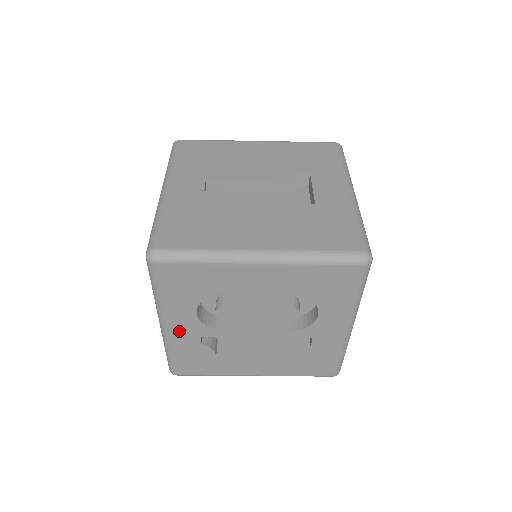
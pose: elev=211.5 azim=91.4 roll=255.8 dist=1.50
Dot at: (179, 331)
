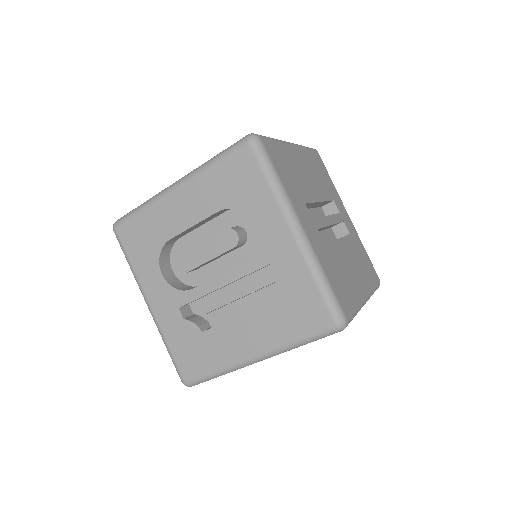
Dot at: (160, 307)
